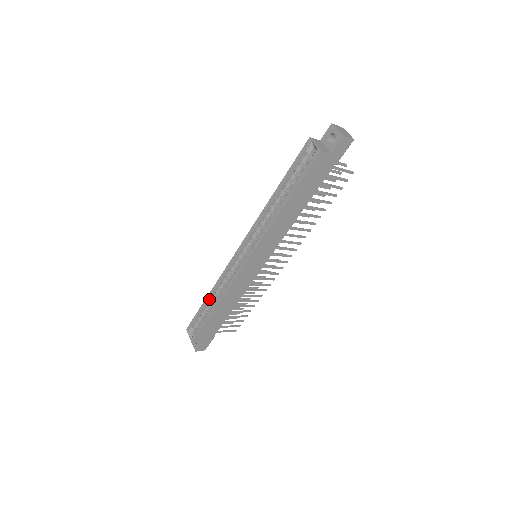
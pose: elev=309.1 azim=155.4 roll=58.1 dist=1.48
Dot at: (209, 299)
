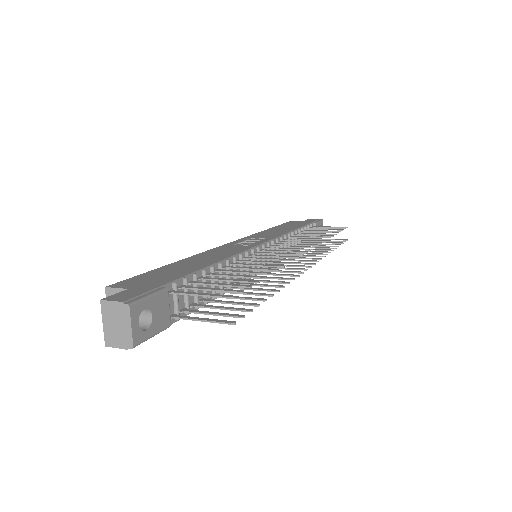
Dot at: occluded
